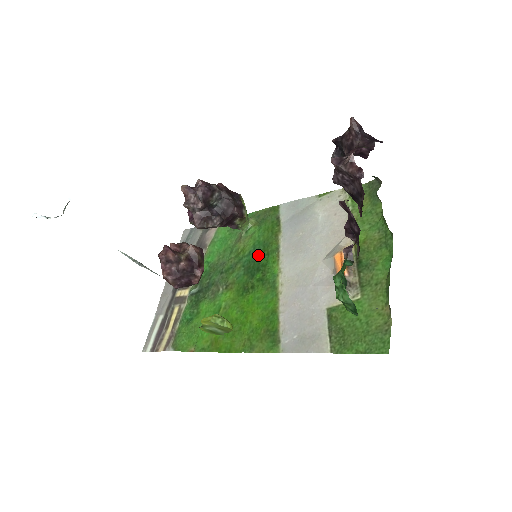
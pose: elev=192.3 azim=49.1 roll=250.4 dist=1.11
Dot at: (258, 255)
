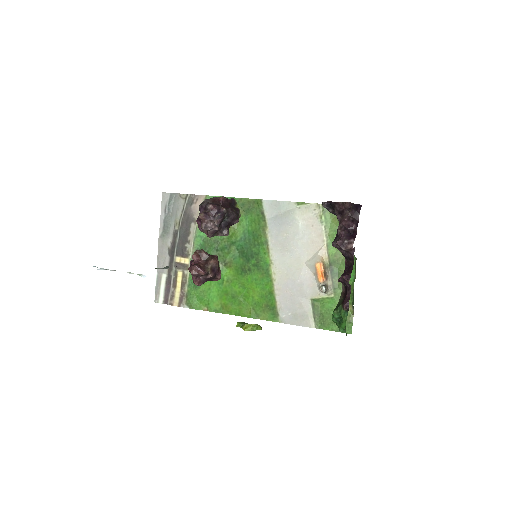
Dot at: (250, 243)
